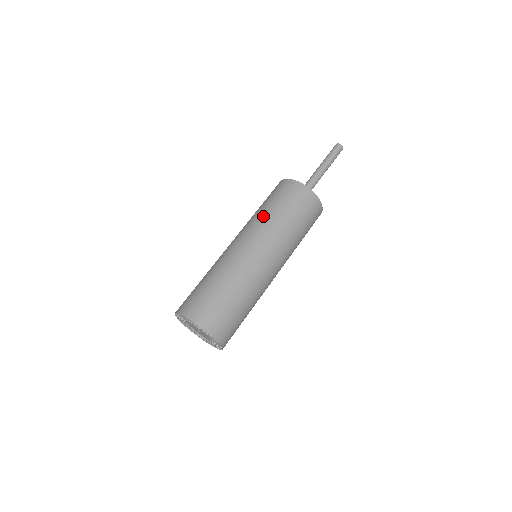
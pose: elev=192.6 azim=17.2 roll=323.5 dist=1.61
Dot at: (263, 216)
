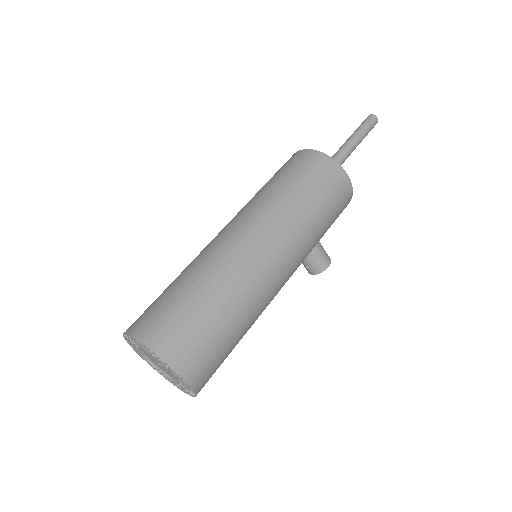
Dot at: occluded
